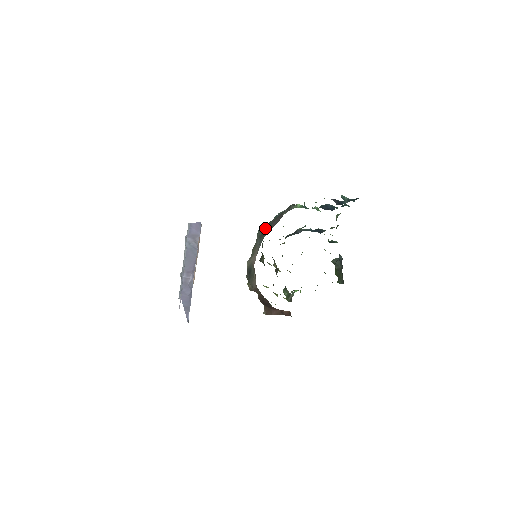
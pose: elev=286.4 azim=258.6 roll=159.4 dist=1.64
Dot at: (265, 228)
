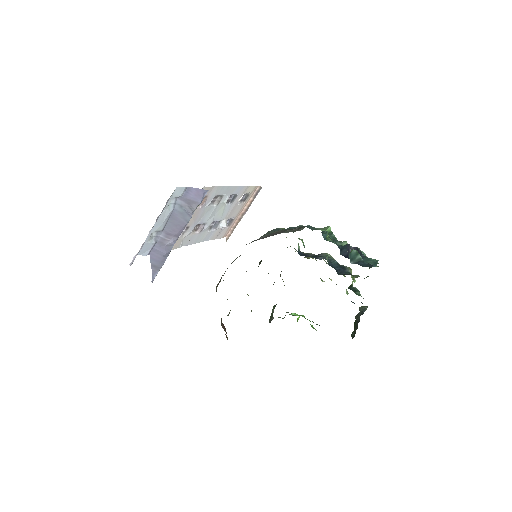
Dot at: occluded
